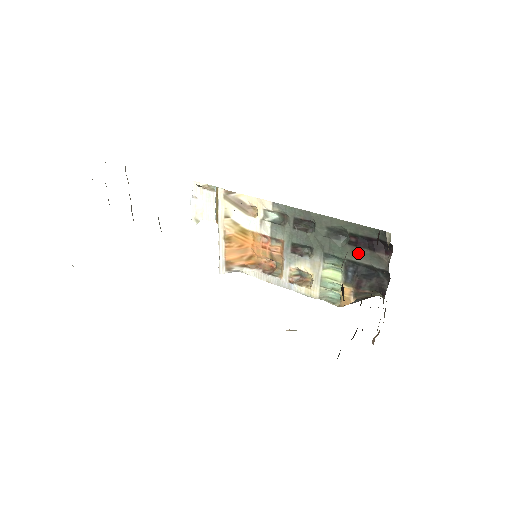
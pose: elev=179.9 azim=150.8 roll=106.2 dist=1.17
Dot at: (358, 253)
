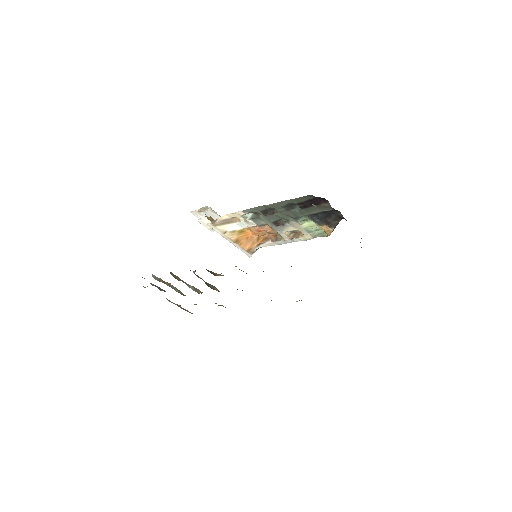
Dot at: (311, 210)
